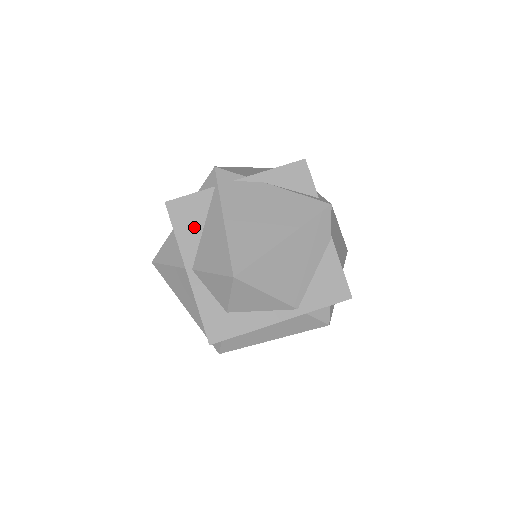
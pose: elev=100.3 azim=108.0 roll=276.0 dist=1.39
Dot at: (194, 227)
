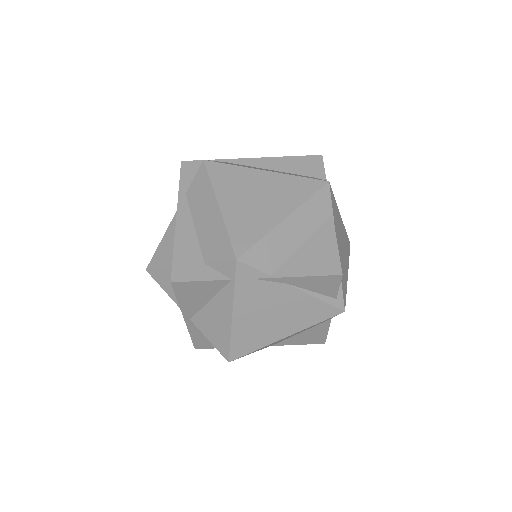
Dot at: (199, 300)
